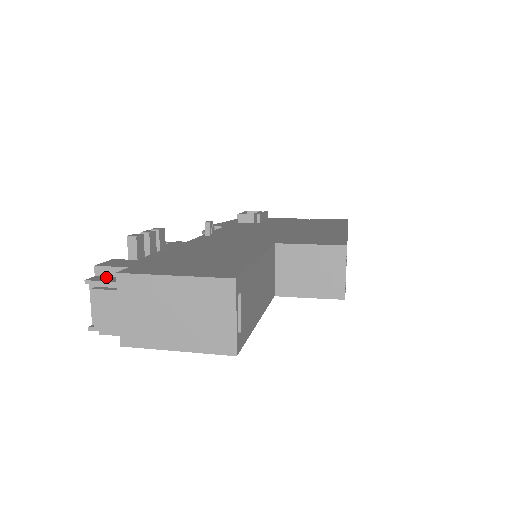
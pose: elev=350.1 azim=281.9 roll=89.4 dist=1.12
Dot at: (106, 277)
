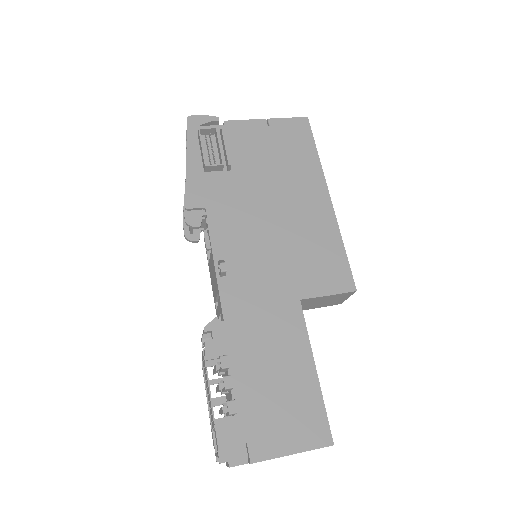
Dot at: (229, 449)
